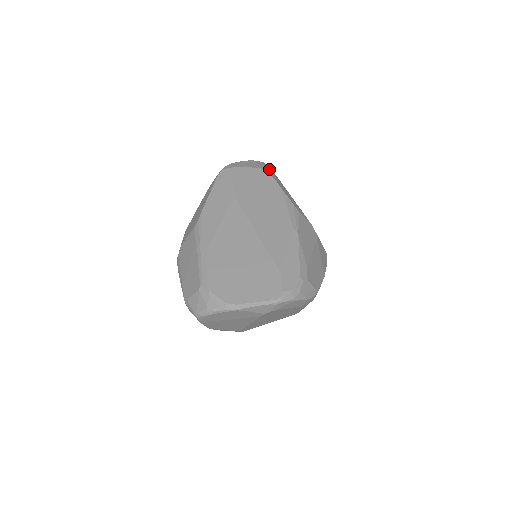
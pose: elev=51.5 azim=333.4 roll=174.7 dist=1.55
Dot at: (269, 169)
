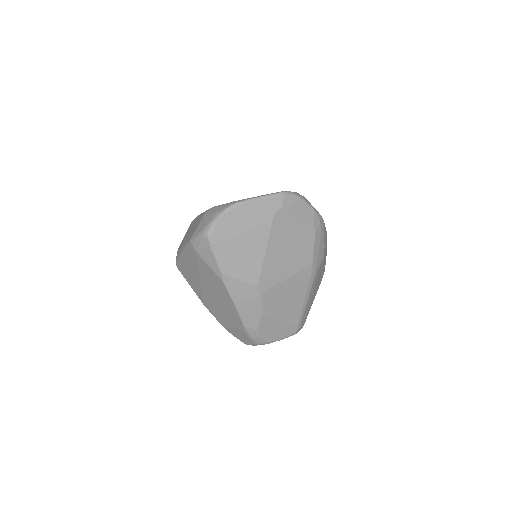
Dot at: occluded
